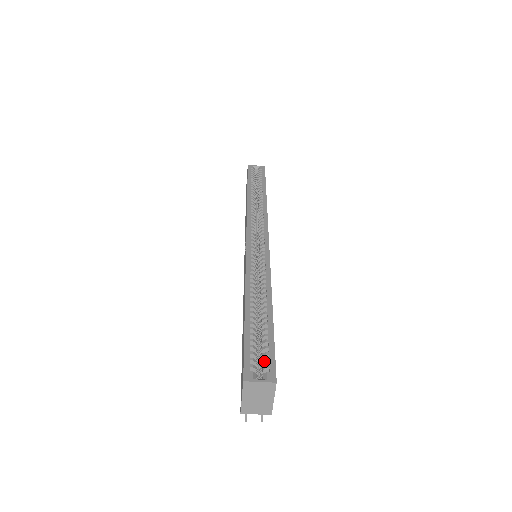
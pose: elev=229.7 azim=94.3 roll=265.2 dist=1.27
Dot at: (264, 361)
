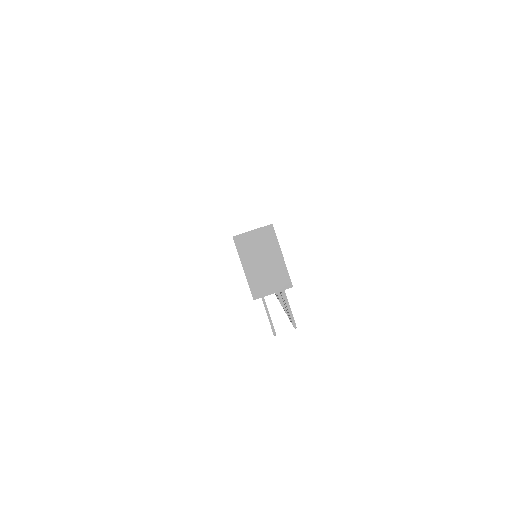
Dot at: occluded
